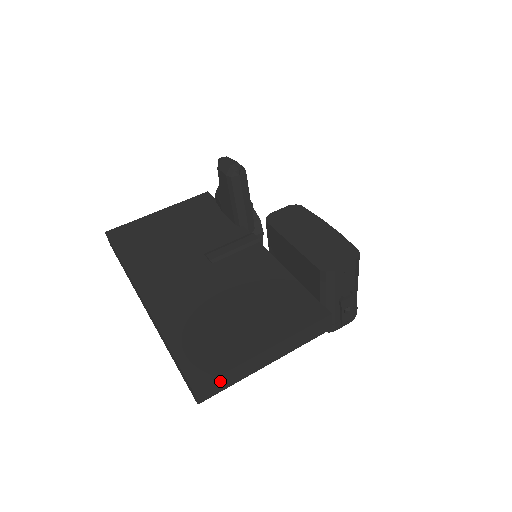
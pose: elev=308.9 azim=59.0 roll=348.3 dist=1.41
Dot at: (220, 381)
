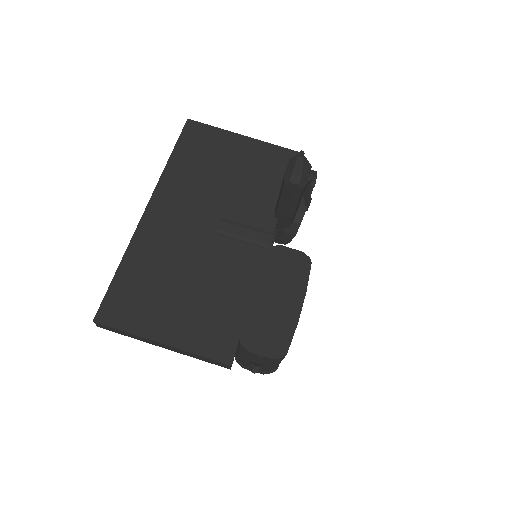
Dot at: (118, 330)
